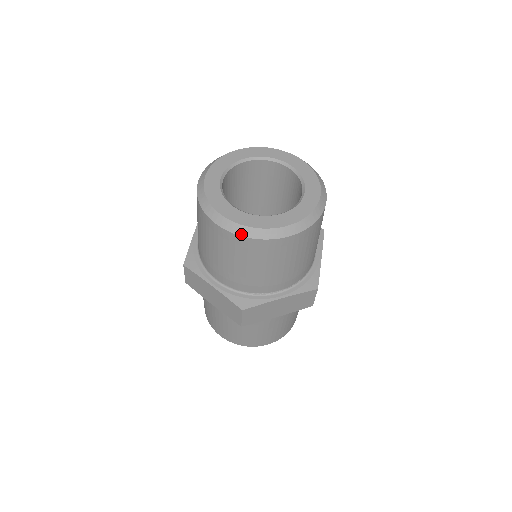
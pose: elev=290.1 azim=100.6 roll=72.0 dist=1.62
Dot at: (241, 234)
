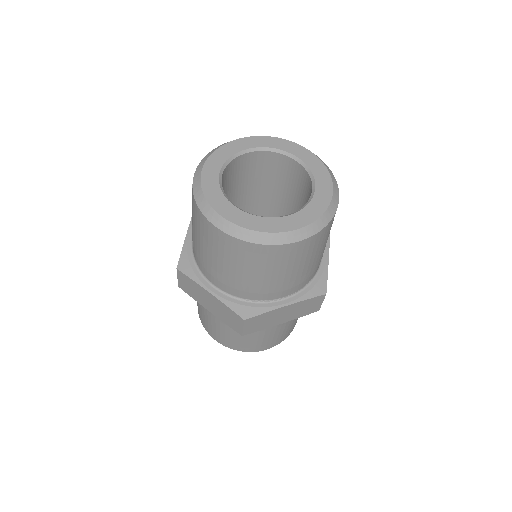
Dot at: (245, 239)
